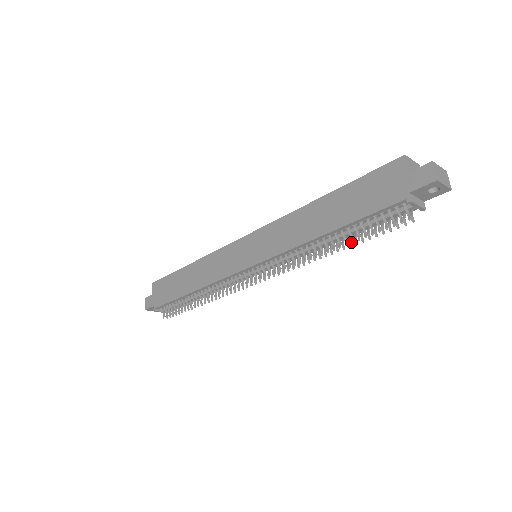
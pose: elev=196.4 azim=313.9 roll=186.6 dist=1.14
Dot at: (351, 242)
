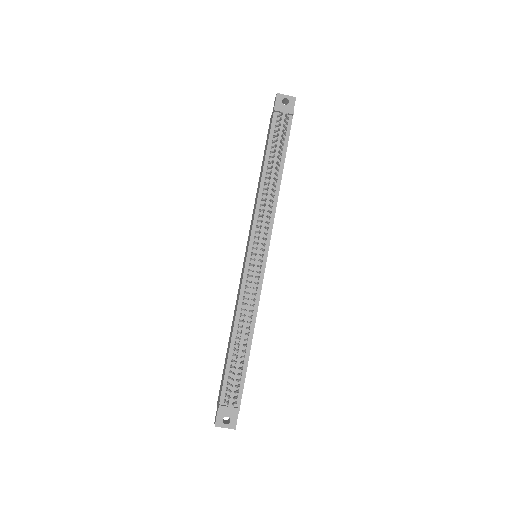
Dot at: (273, 155)
